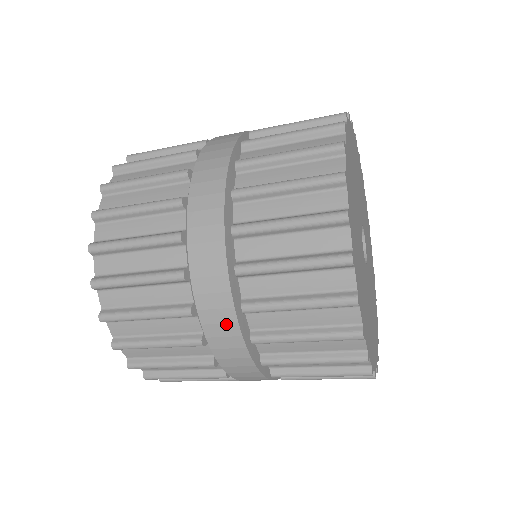
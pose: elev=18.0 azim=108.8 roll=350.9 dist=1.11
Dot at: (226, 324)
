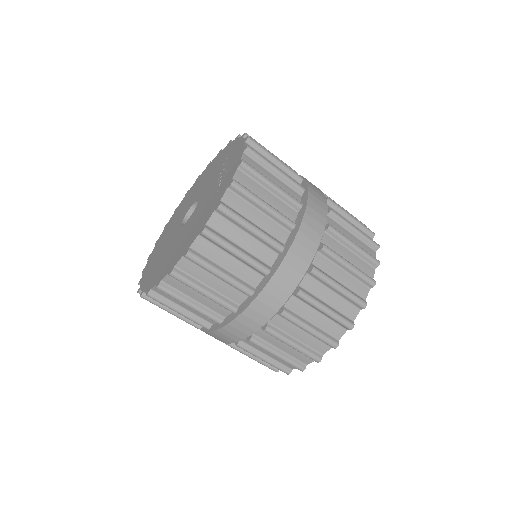
Dot at: (297, 271)
